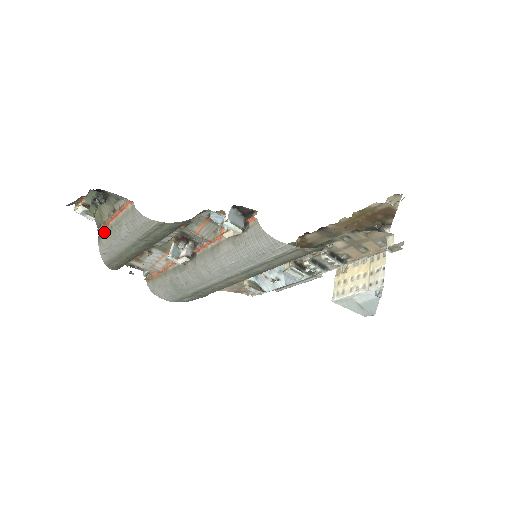
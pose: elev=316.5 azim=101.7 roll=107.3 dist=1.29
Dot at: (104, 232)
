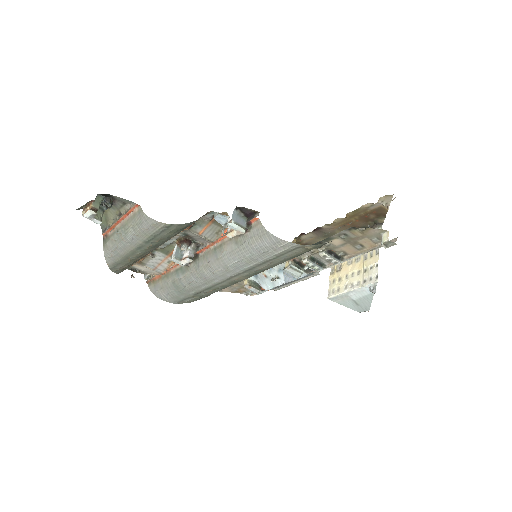
Dot at: (109, 236)
